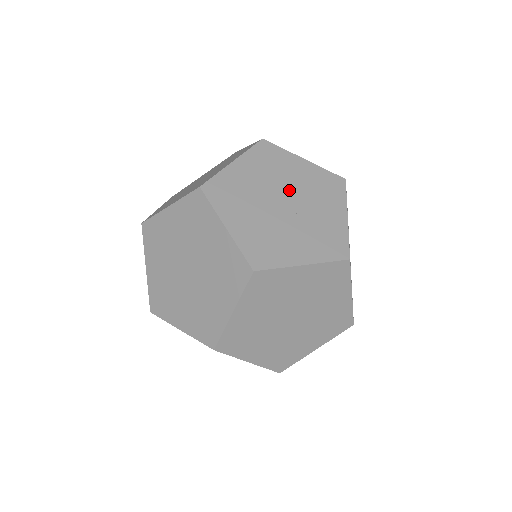
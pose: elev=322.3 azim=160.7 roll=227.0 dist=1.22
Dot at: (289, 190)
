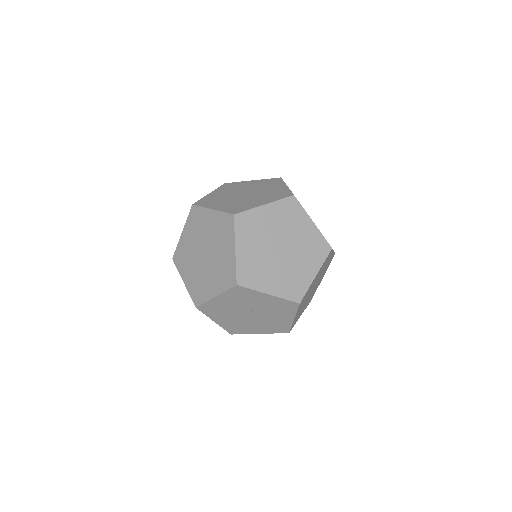
Dot at: occluded
